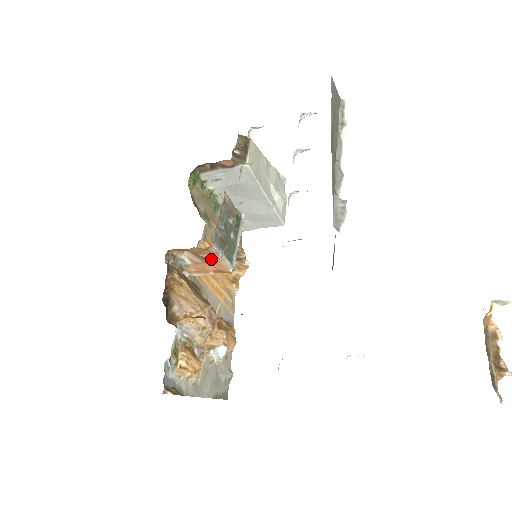
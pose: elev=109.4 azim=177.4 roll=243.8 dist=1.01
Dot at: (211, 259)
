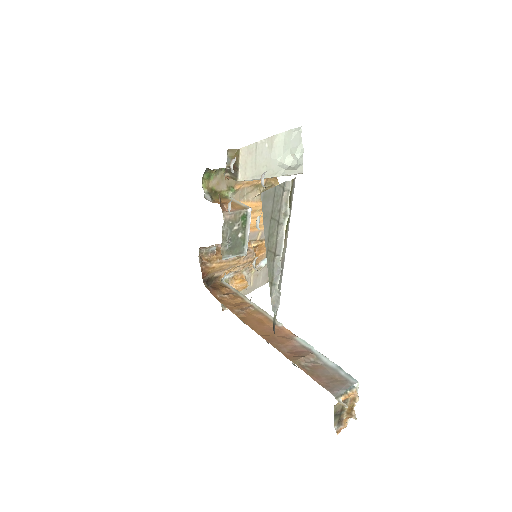
Dot at: occluded
